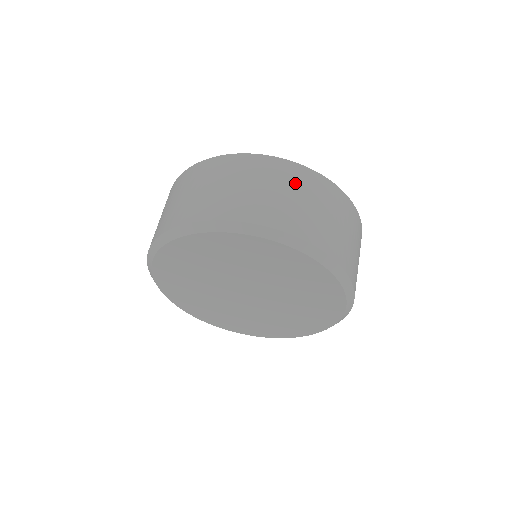
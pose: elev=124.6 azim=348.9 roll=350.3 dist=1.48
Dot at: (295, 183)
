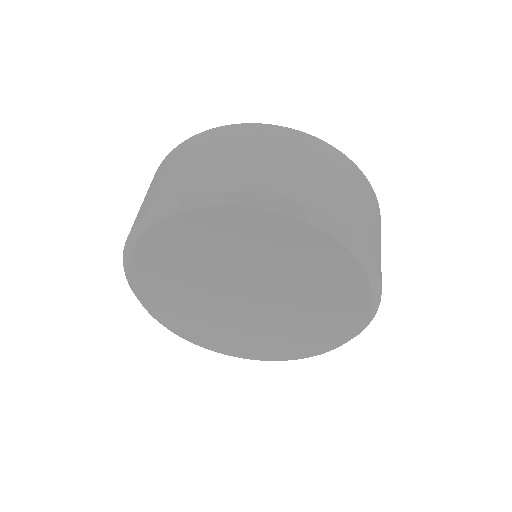
Dot at: (180, 157)
